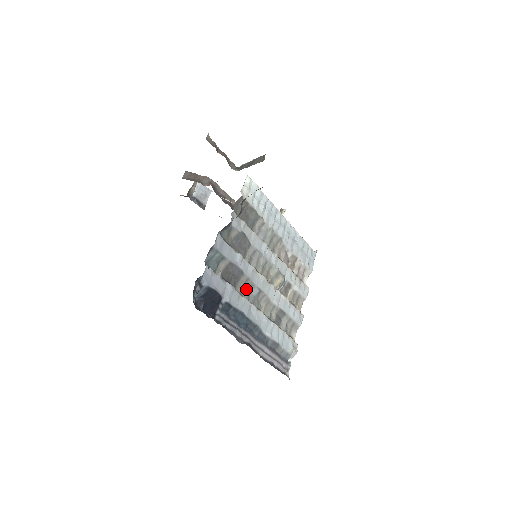
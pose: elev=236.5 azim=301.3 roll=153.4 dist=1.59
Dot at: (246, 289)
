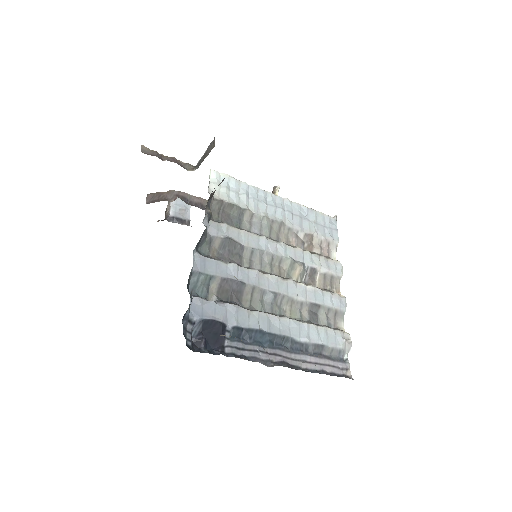
Dot at: (256, 300)
